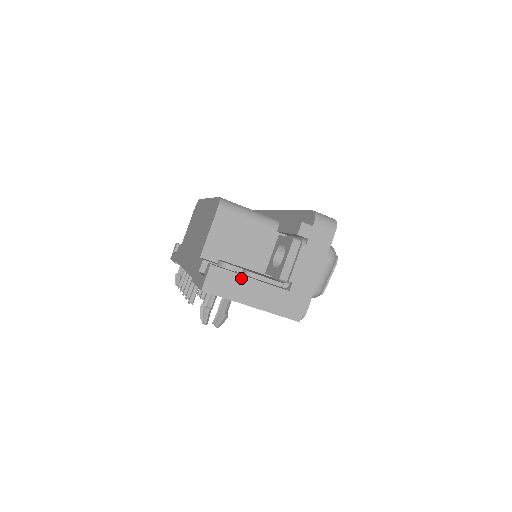
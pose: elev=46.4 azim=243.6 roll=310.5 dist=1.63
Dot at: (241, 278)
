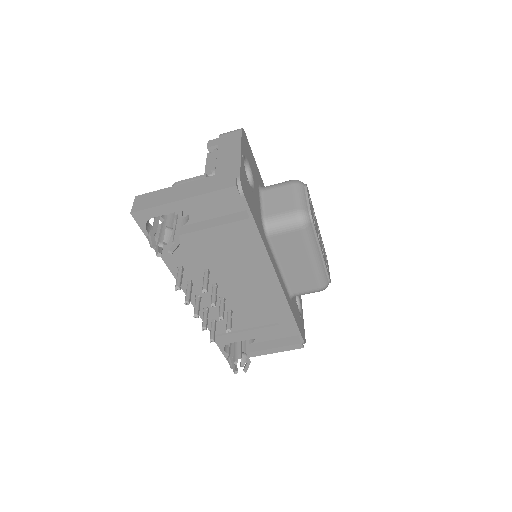
Dot at: (165, 190)
